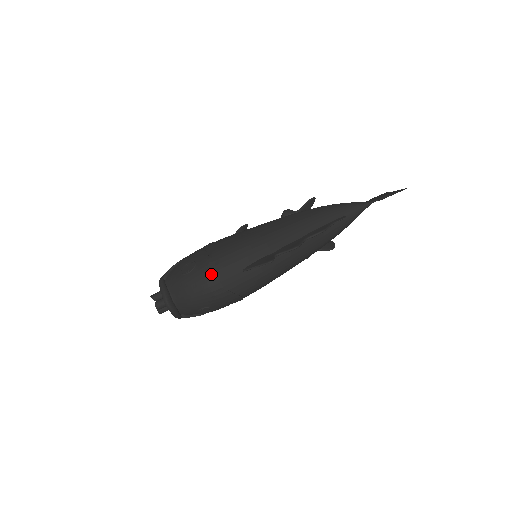
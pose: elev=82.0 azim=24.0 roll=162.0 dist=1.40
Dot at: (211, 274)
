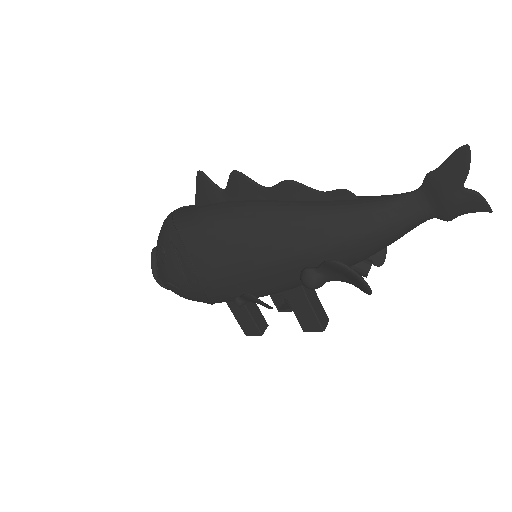
Dot at: occluded
